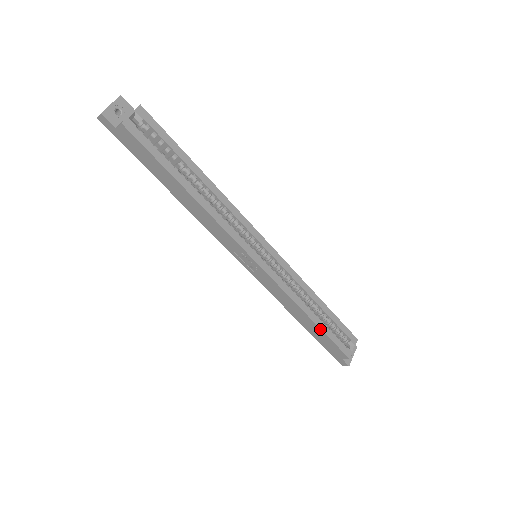
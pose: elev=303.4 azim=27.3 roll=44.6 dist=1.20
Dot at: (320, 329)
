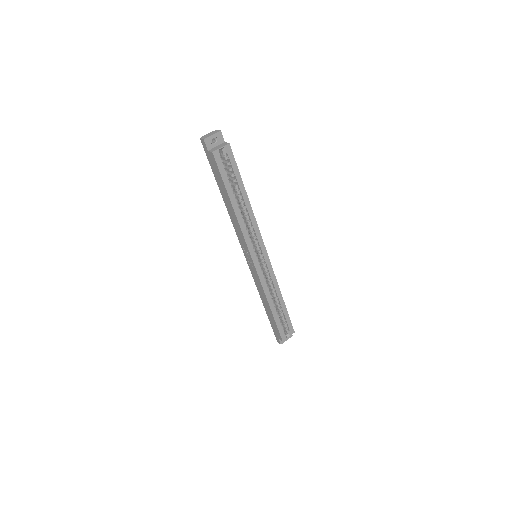
Dot at: (273, 316)
